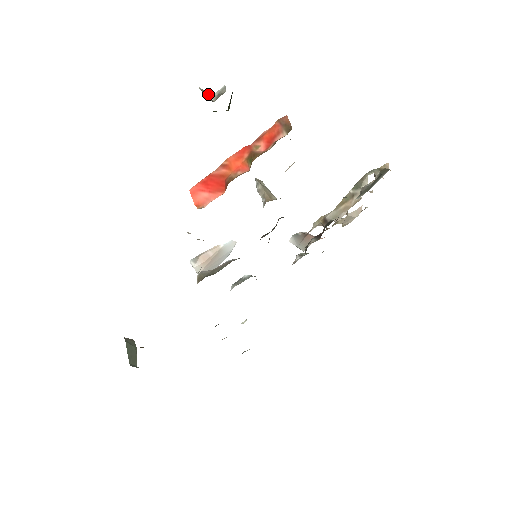
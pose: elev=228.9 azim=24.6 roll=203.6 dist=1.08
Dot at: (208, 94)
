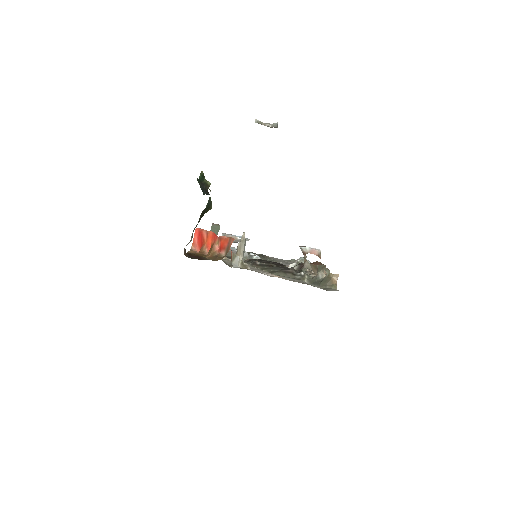
Dot at: (264, 124)
